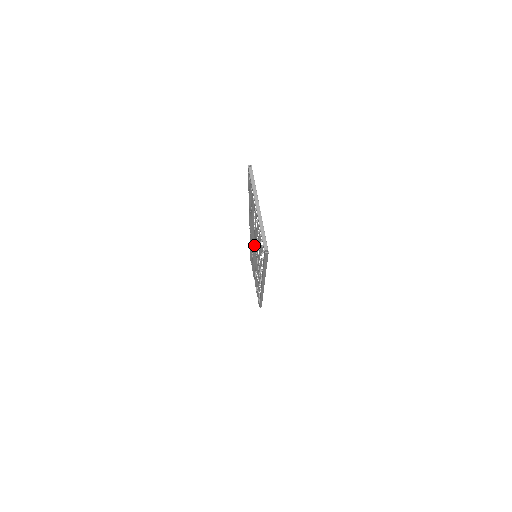
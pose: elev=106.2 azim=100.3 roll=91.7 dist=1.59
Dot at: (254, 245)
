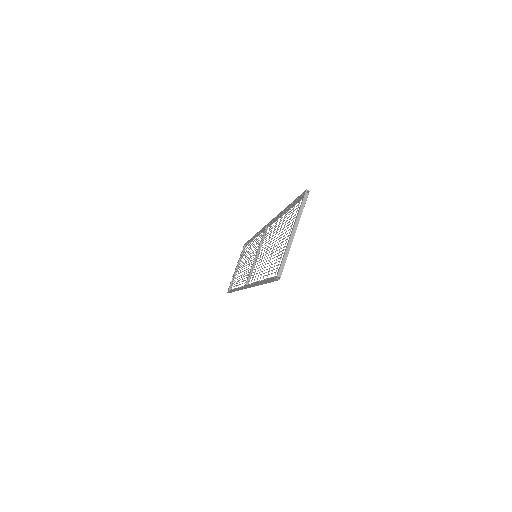
Dot at: (262, 249)
